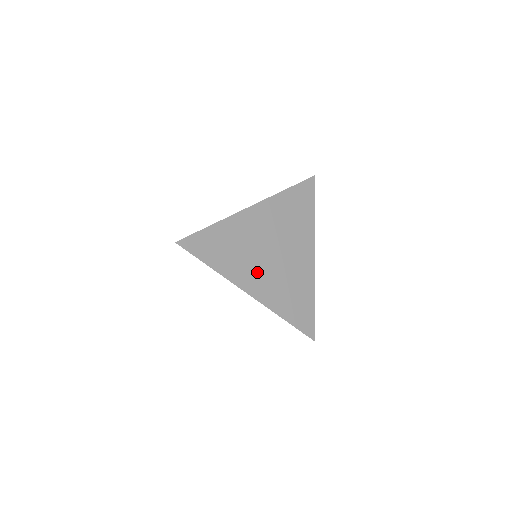
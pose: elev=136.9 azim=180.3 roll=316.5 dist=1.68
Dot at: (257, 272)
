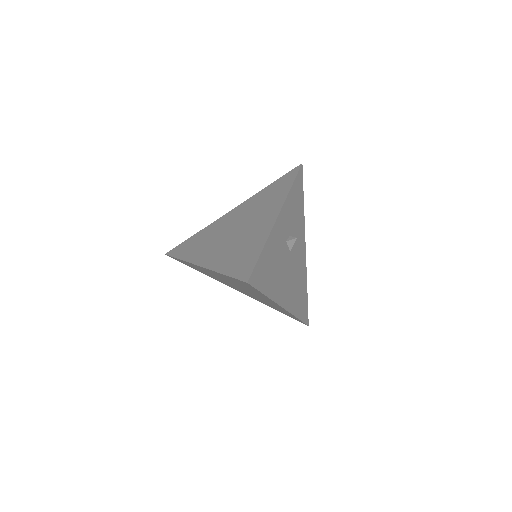
Dot at: (214, 248)
